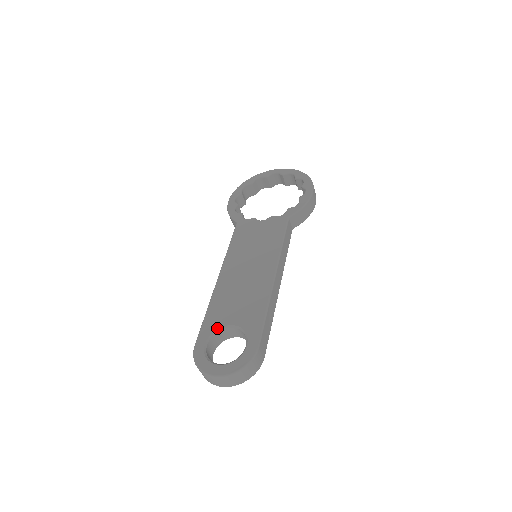
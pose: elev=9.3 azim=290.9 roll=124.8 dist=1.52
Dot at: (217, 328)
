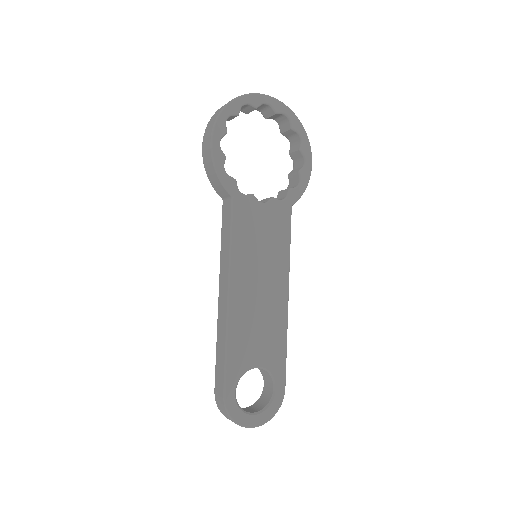
Dot at: (244, 372)
